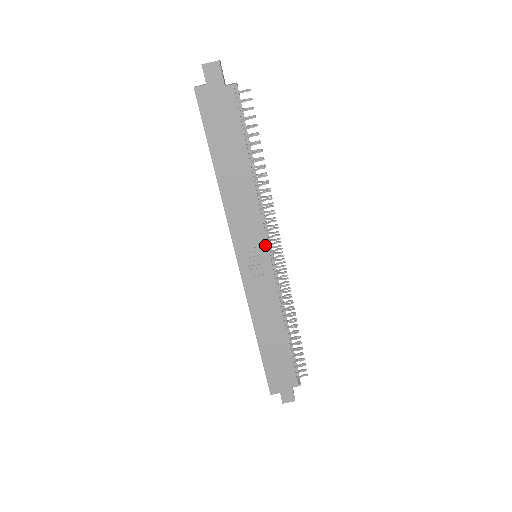
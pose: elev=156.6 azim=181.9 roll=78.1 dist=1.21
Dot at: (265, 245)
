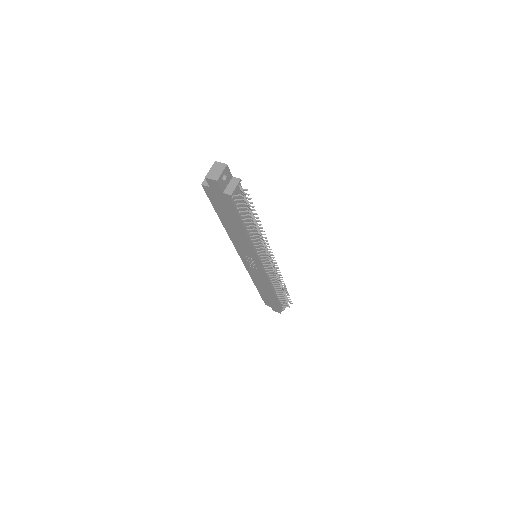
Dot at: (258, 260)
